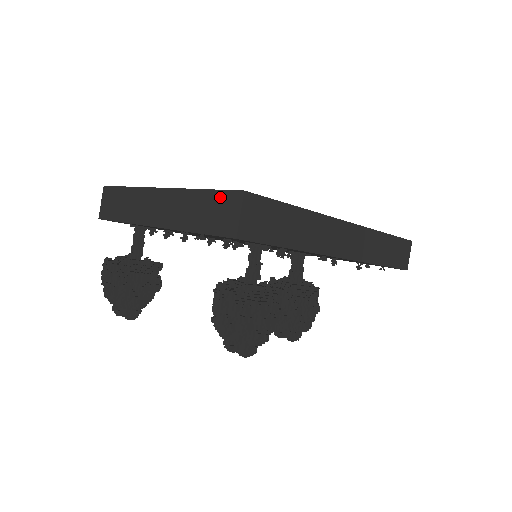
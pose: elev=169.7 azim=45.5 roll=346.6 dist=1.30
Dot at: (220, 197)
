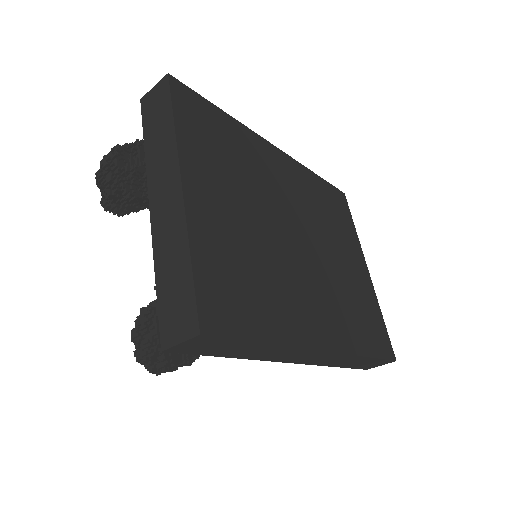
Dot at: (189, 298)
